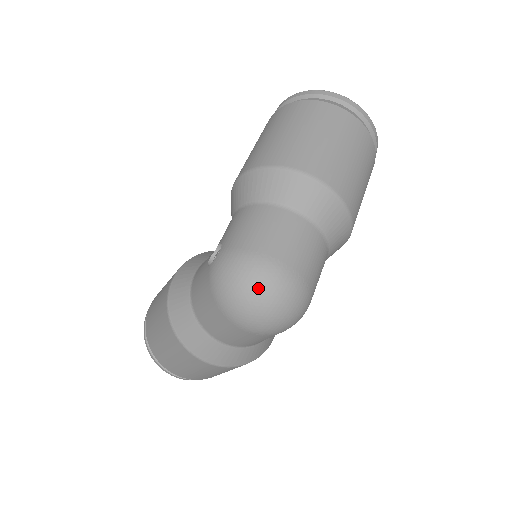
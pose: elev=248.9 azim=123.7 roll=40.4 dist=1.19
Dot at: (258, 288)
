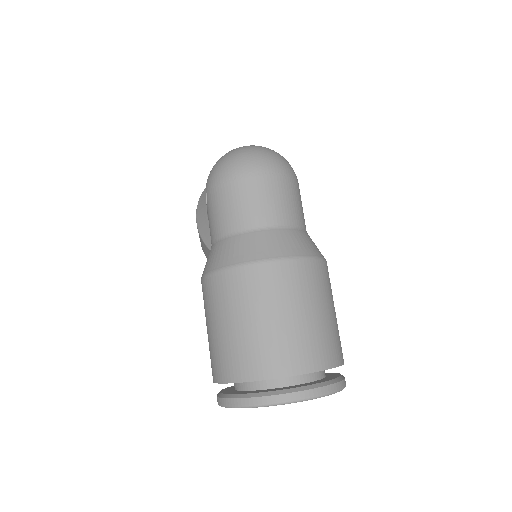
Dot at: (239, 149)
